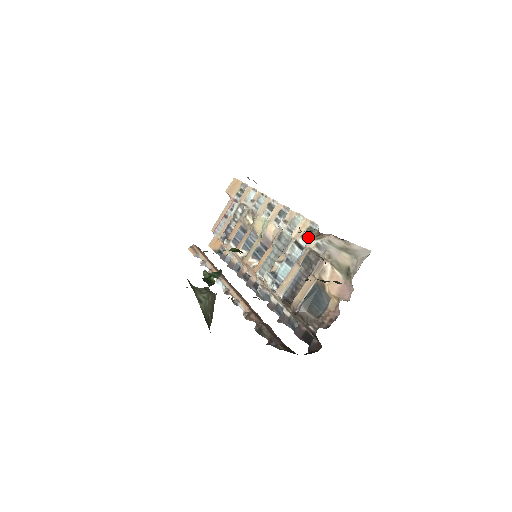
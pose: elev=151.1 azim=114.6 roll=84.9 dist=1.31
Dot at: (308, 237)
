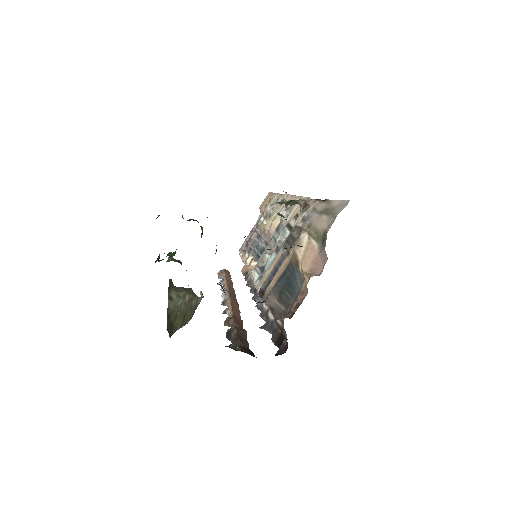
Dot at: occluded
